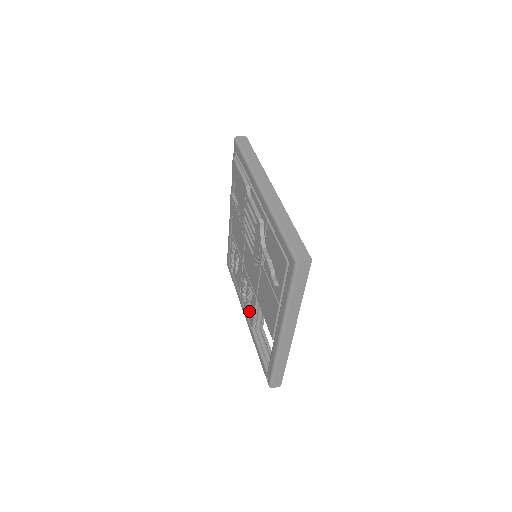
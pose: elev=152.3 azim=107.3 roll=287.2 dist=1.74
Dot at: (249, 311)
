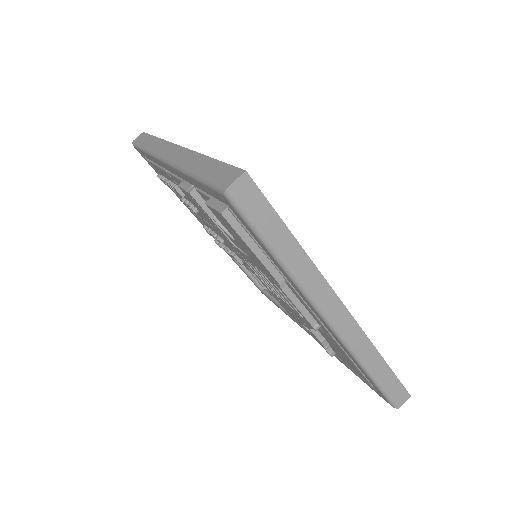
Dot at: occluded
